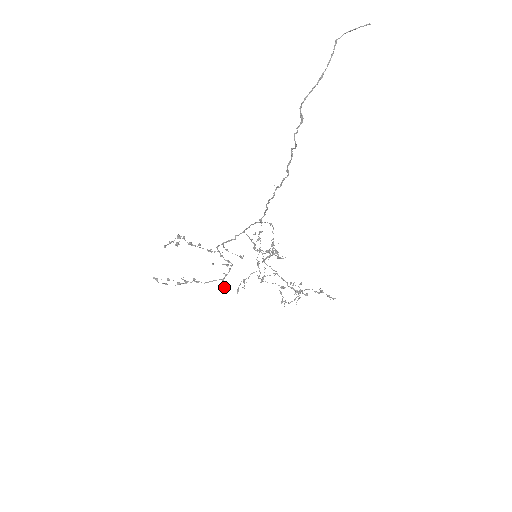
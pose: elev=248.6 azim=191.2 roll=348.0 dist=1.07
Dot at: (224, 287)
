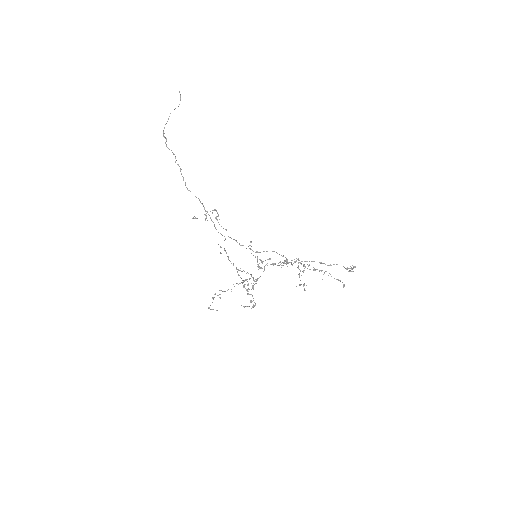
Dot at: occluded
